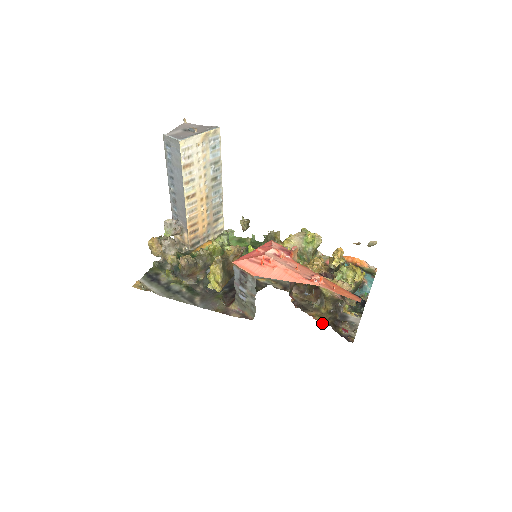
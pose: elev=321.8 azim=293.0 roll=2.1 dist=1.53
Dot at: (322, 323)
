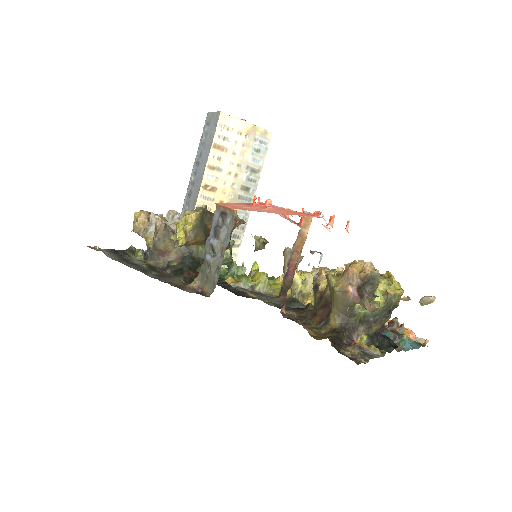
Dot at: (315, 337)
